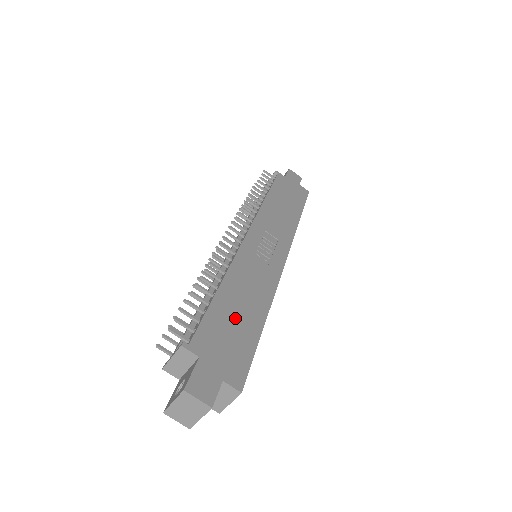
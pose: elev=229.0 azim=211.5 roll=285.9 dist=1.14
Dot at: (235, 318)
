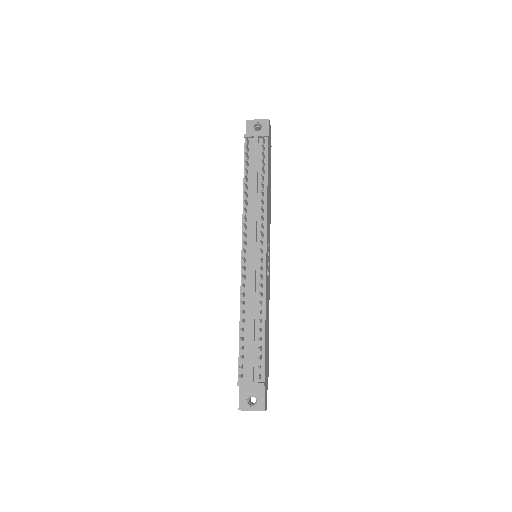
Dot at: (267, 342)
